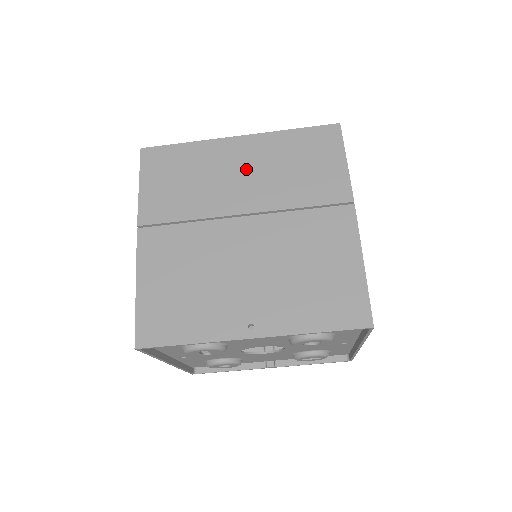
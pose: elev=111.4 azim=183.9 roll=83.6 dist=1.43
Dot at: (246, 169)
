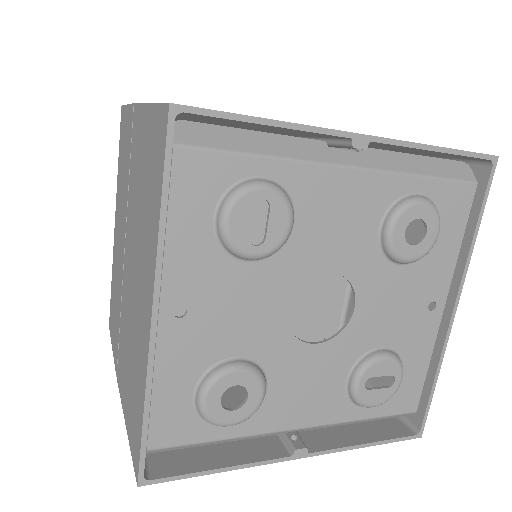
Dot at: occluded
